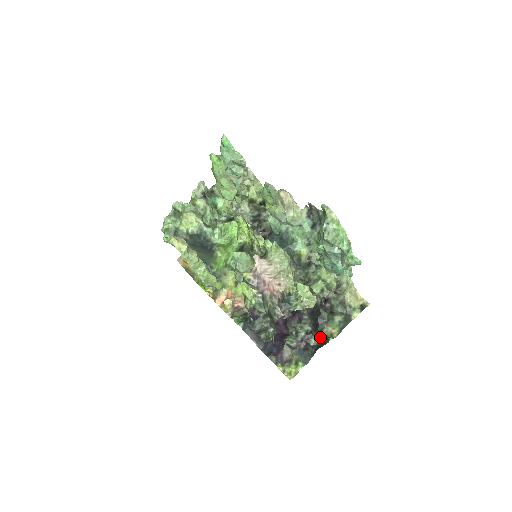
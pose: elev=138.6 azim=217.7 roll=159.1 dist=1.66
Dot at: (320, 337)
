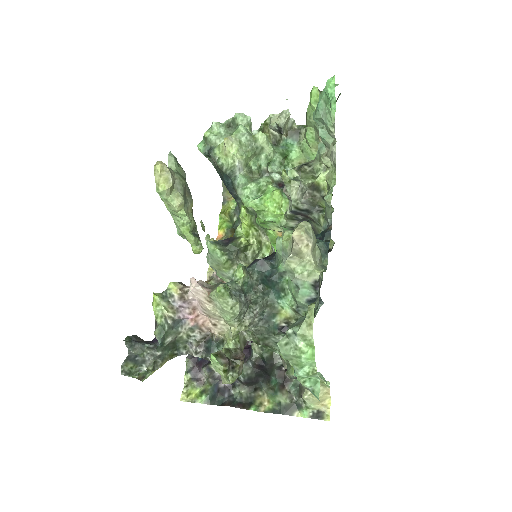
Dot at: (248, 394)
